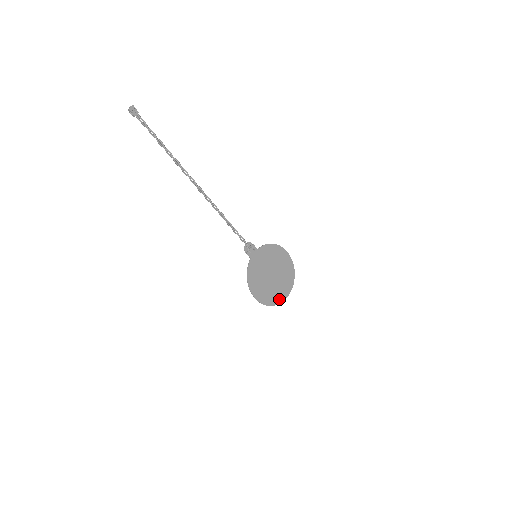
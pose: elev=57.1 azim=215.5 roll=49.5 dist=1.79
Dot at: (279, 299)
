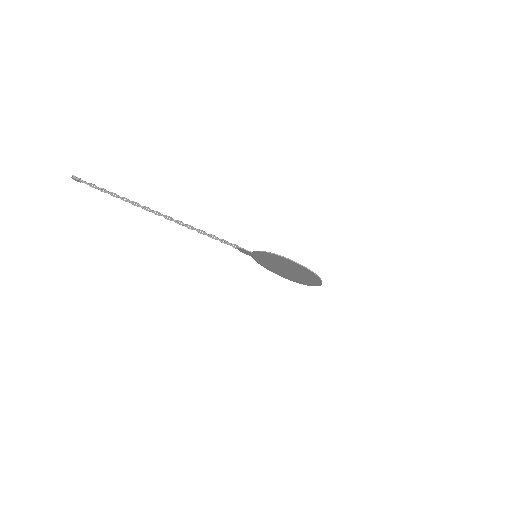
Dot at: (315, 277)
